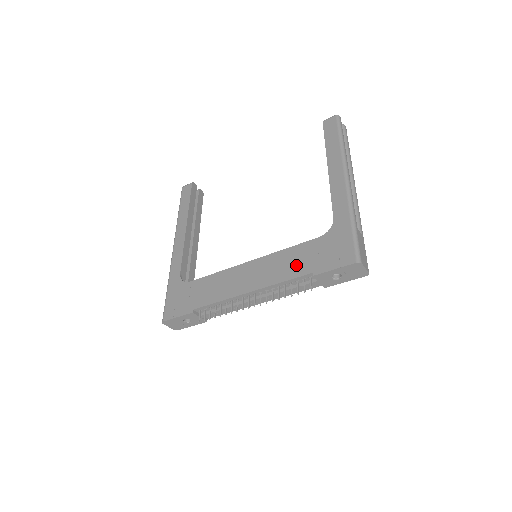
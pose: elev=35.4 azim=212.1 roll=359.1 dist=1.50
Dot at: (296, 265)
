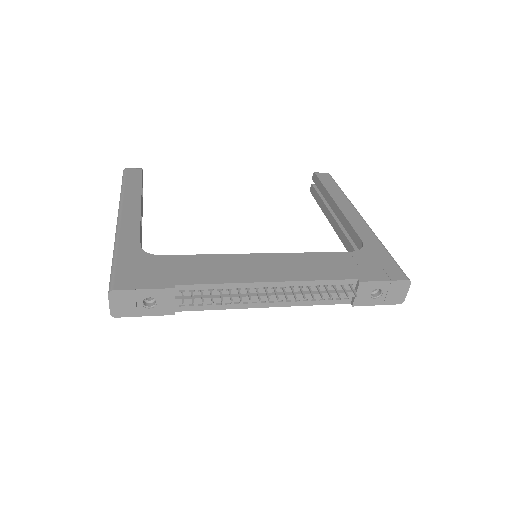
Dot at: (332, 268)
